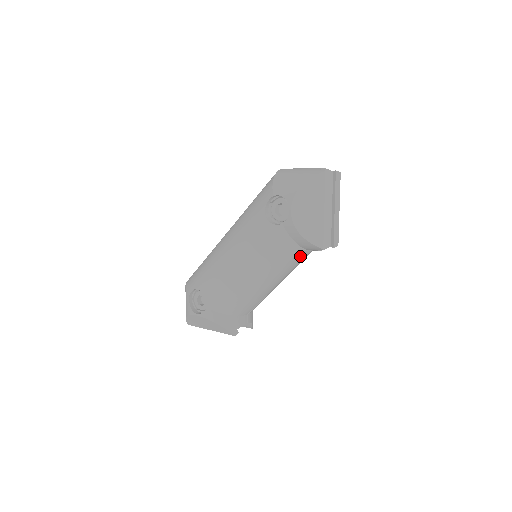
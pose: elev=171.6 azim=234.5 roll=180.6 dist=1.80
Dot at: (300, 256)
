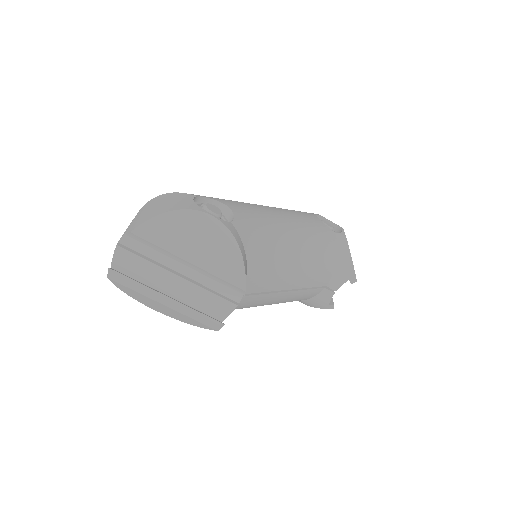
Dot at: (241, 302)
